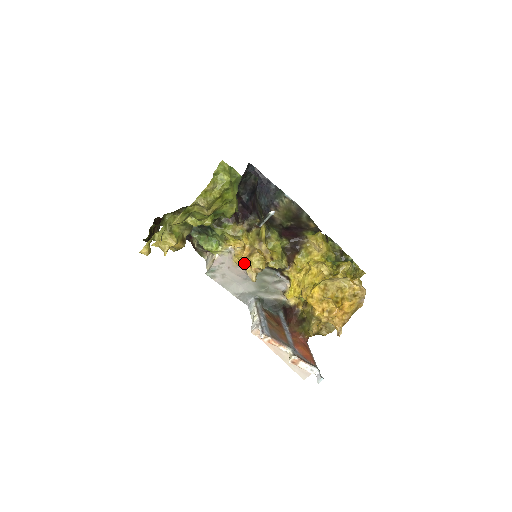
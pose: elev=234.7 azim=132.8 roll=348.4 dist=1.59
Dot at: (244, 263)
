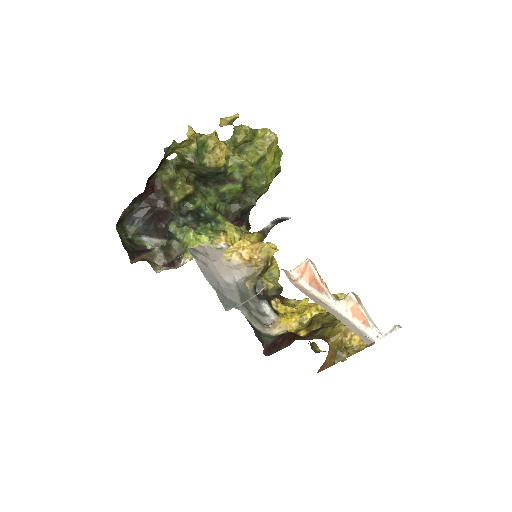
Dot at: (246, 249)
